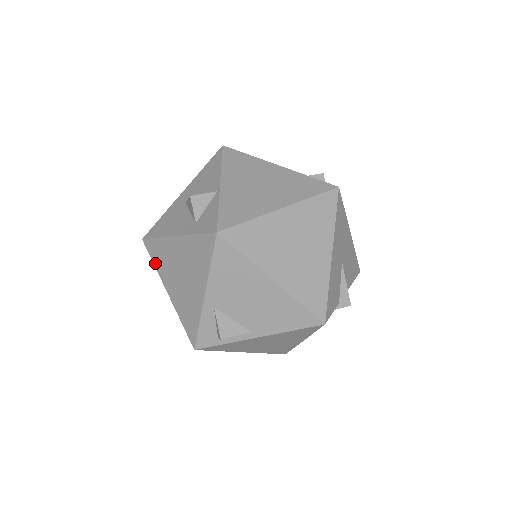
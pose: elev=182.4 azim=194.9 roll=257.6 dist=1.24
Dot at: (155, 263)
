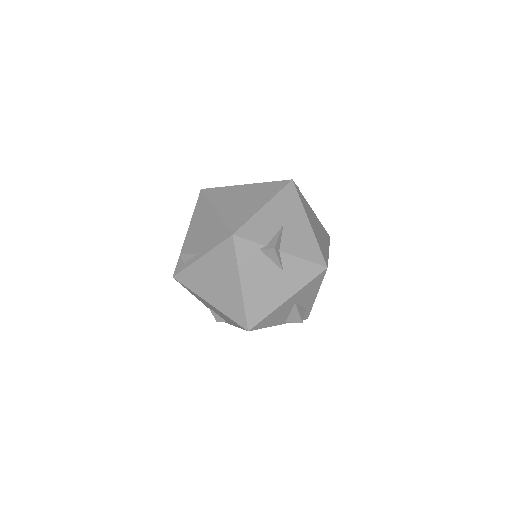
Dot at: occluded
